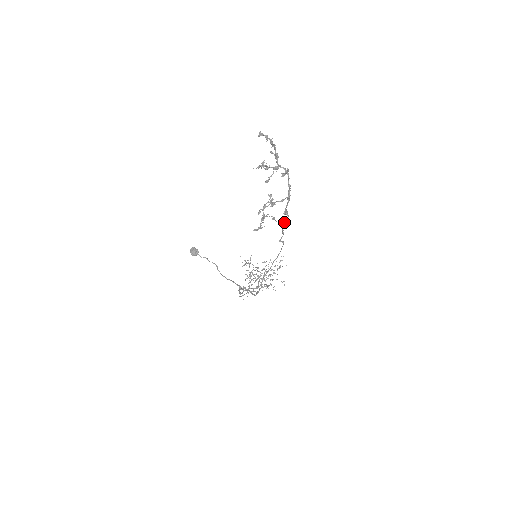
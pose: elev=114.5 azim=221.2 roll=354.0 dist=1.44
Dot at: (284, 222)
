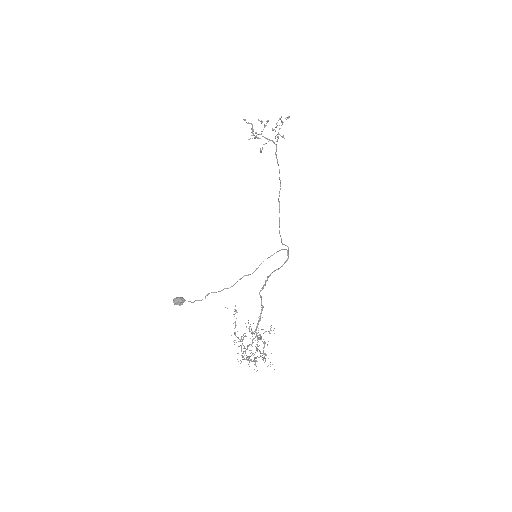
Dot at: occluded
